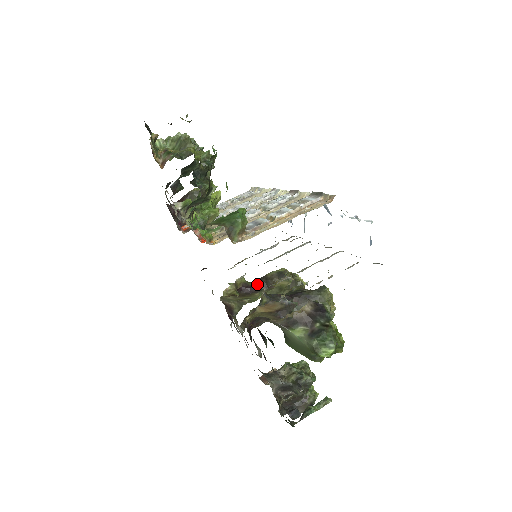
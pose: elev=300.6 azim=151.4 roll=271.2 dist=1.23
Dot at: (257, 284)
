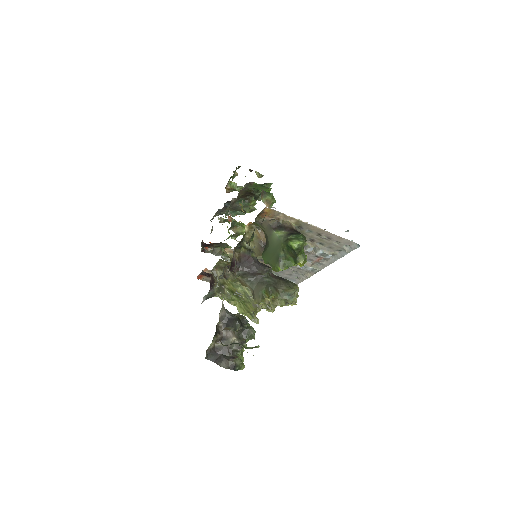
Dot at: occluded
